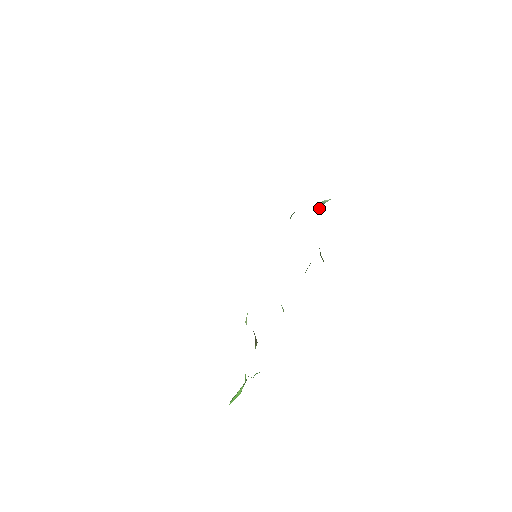
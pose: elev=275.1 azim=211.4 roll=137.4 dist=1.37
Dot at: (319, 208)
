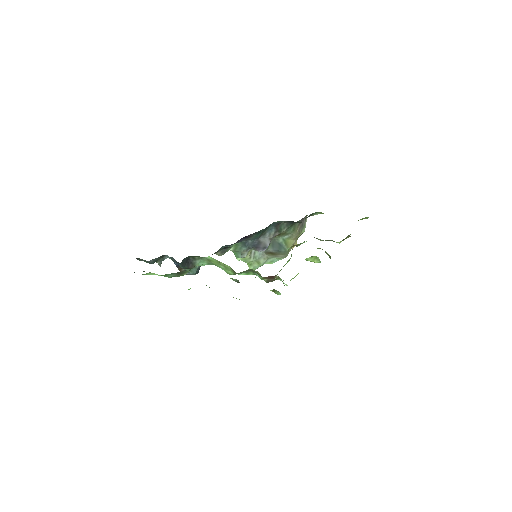
Dot at: occluded
